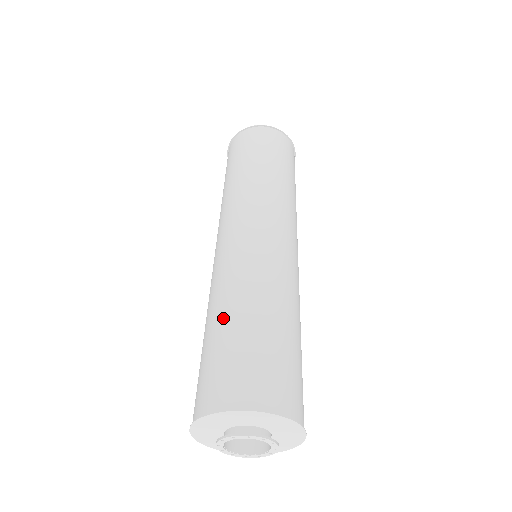
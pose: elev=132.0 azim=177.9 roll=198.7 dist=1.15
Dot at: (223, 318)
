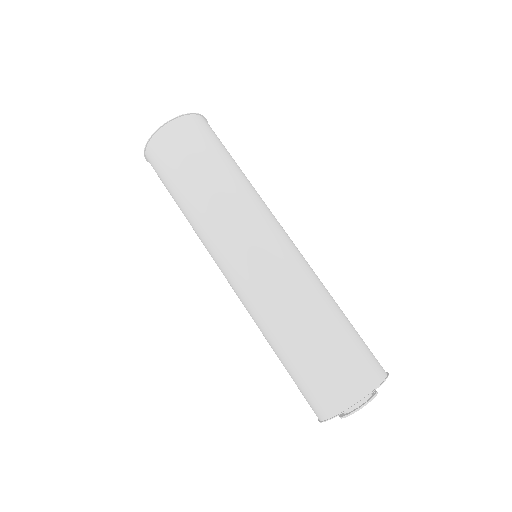
Dot at: (285, 348)
